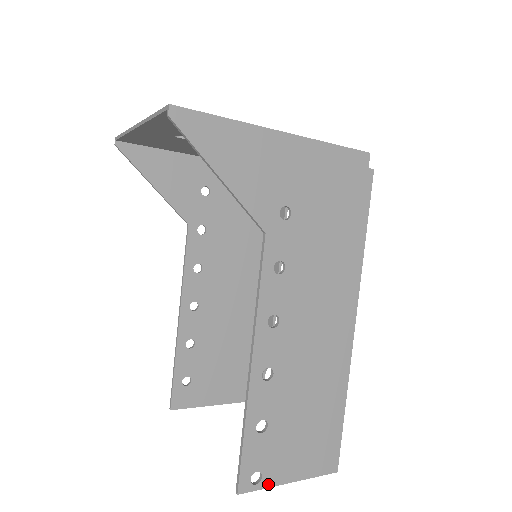
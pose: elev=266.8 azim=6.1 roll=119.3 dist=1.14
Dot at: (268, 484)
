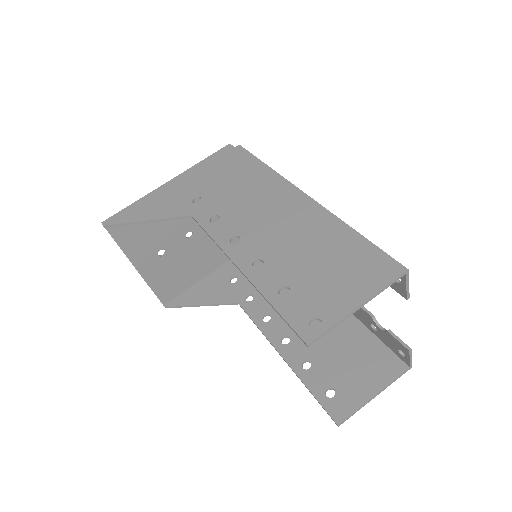
Dot at: (334, 321)
